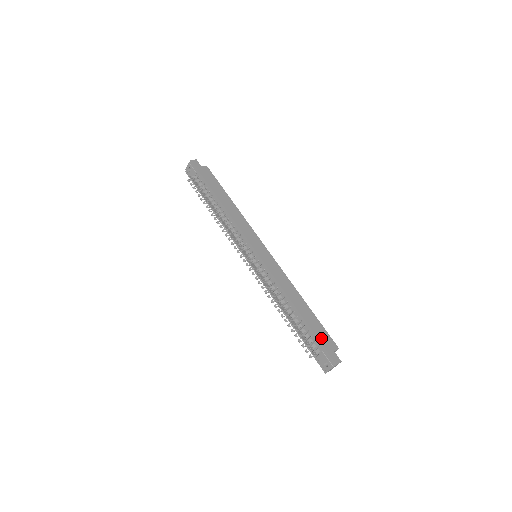
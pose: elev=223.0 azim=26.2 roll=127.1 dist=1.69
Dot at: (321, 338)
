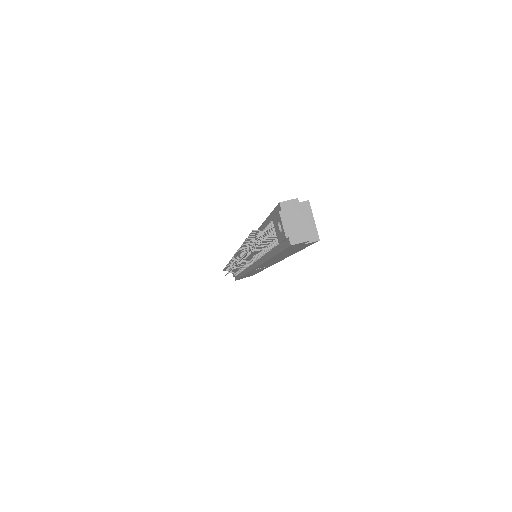
Dot at: occluded
